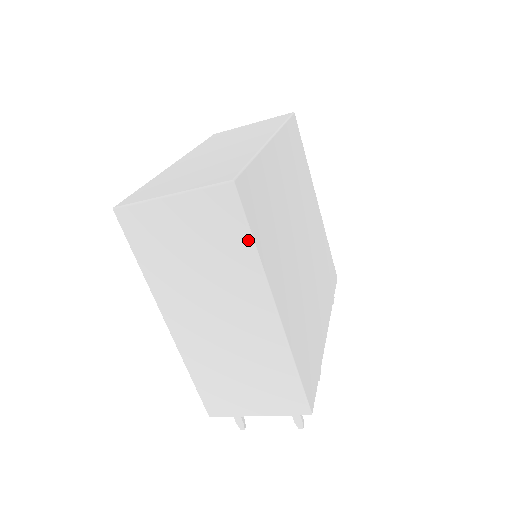
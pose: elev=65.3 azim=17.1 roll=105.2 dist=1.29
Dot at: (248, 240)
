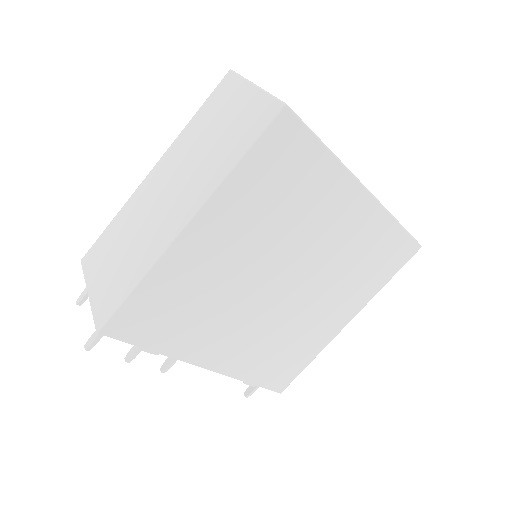
Dot at: (241, 153)
